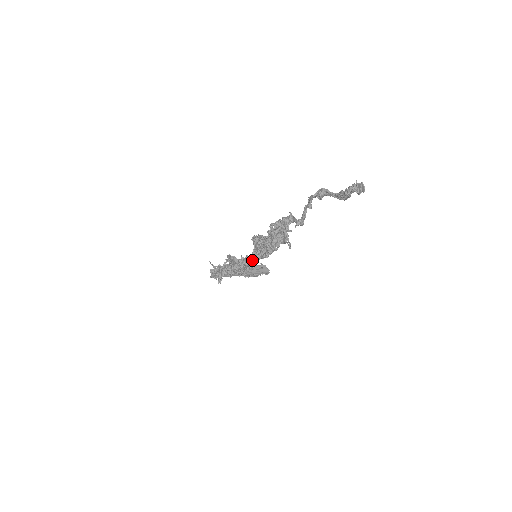
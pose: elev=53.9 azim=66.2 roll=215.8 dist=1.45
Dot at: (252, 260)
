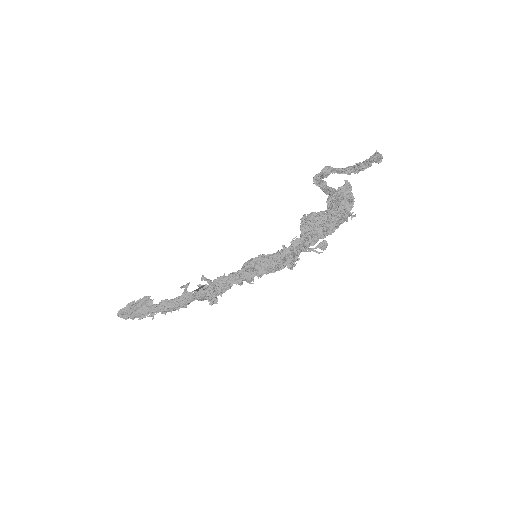
Dot at: (310, 243)
